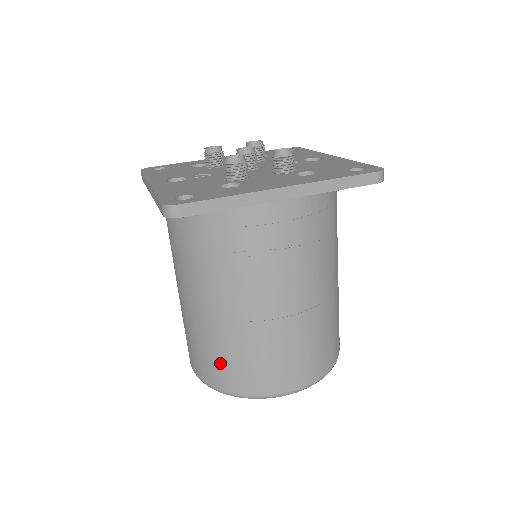
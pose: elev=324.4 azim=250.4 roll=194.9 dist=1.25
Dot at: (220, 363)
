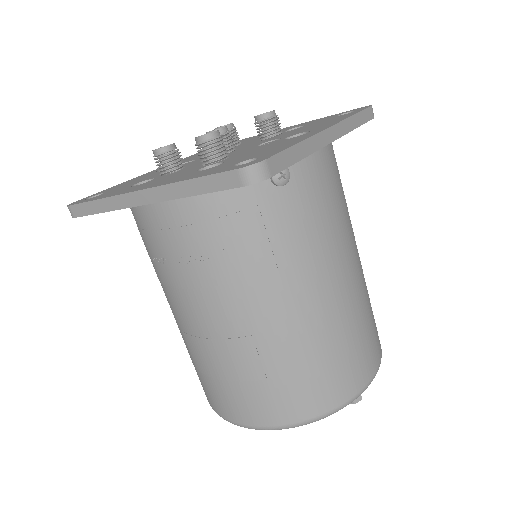
Dot at: occluded
